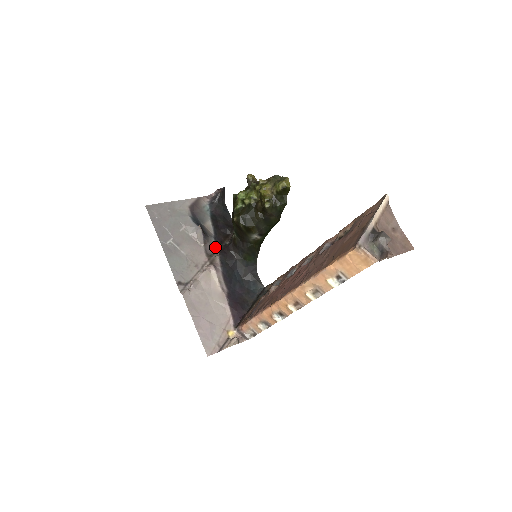
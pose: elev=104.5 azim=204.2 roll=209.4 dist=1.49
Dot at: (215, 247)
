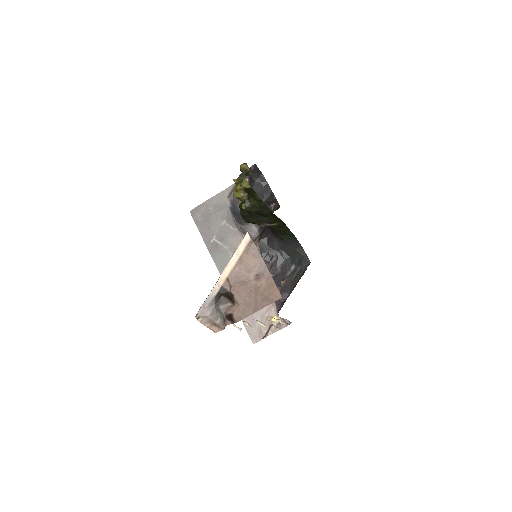
Dot at: (256, 232)
